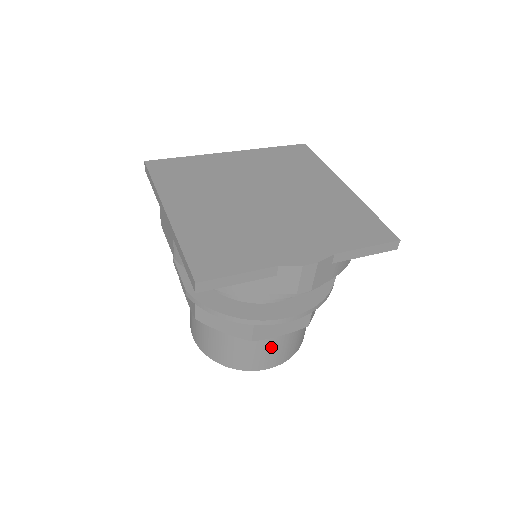
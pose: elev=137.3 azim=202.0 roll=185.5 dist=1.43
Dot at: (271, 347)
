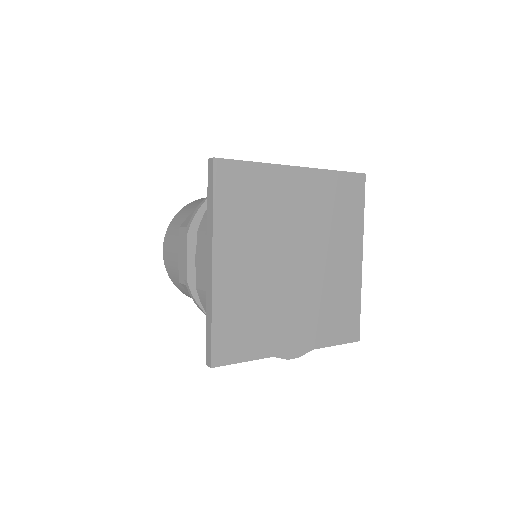
Dot at: occluded
